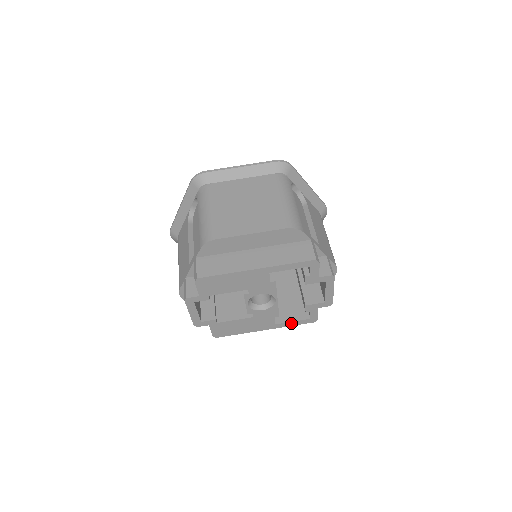
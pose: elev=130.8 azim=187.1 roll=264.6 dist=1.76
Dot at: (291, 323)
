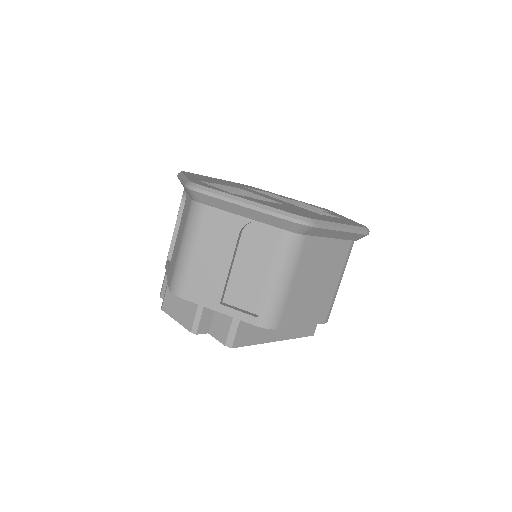
Dot at: occluded
